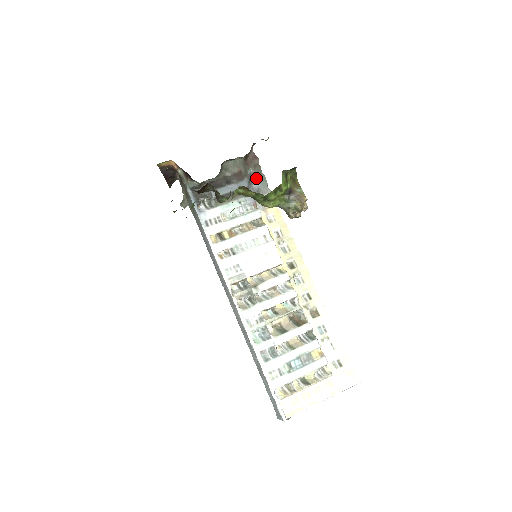
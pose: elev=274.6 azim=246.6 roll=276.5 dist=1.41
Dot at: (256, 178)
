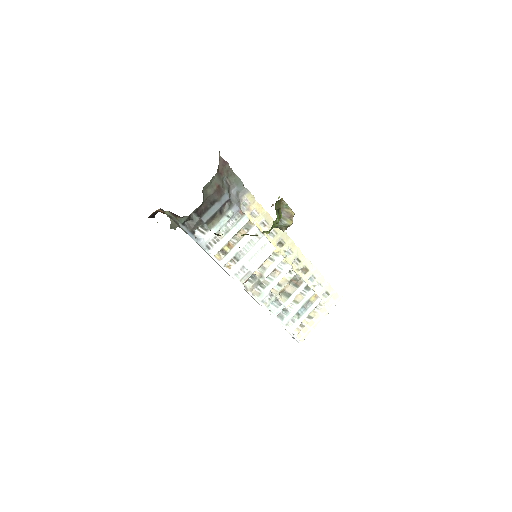
Dot at: (232, 183)
